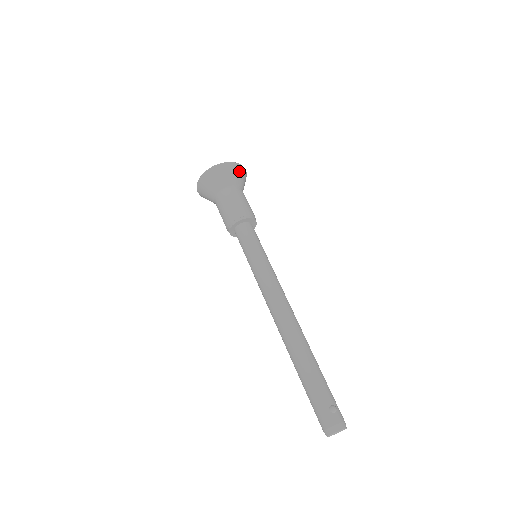
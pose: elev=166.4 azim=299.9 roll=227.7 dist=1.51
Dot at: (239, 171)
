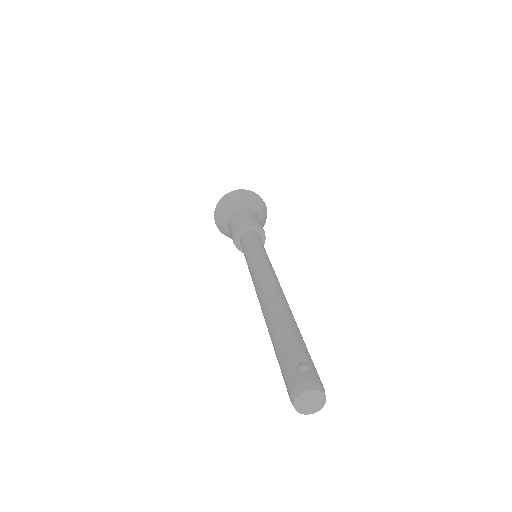
Dot at: (253, 197)
